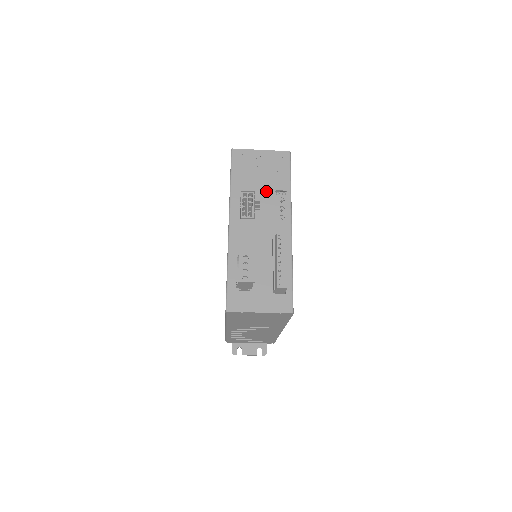
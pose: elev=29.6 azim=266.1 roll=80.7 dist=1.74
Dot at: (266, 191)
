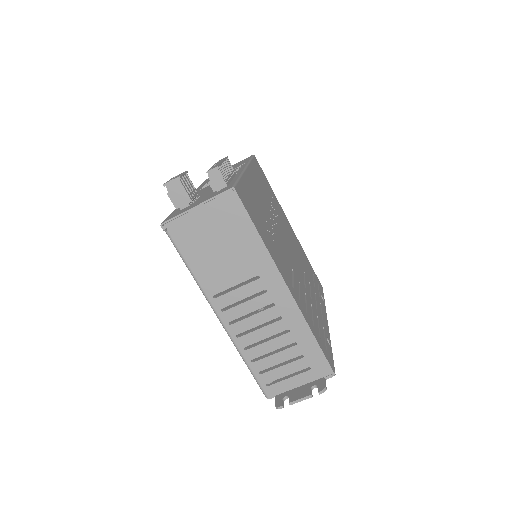
Dot at: occluded
